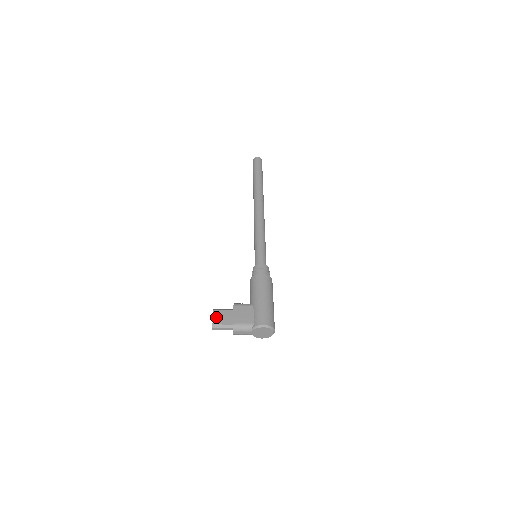
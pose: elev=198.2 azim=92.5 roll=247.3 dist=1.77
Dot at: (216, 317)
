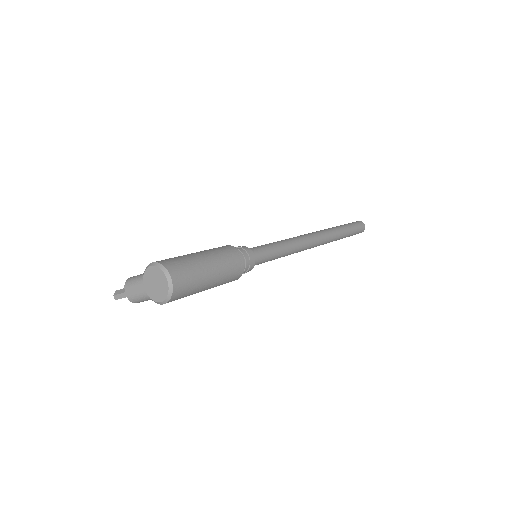
Dot at: occluded
